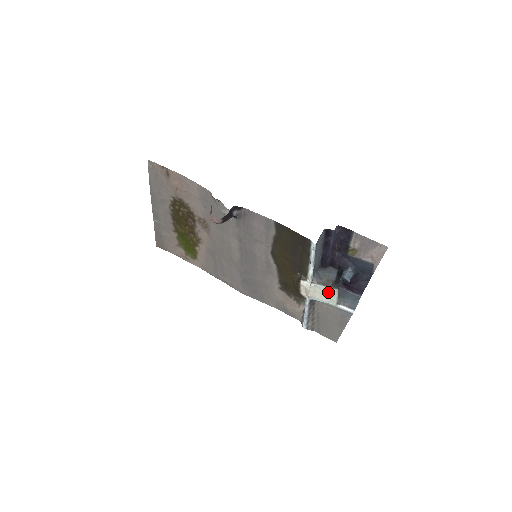
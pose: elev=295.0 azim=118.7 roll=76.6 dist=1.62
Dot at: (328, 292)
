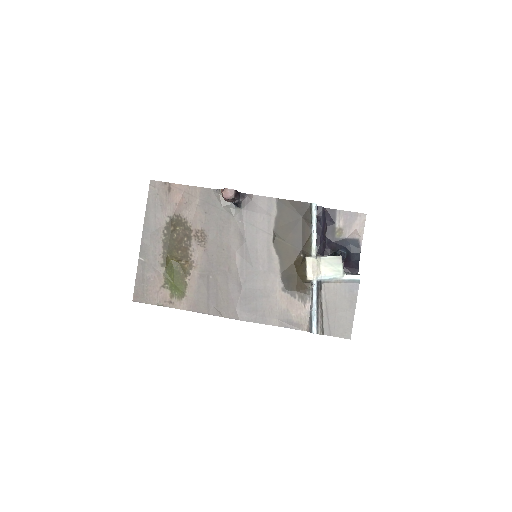
Dot at: (333, 262)
